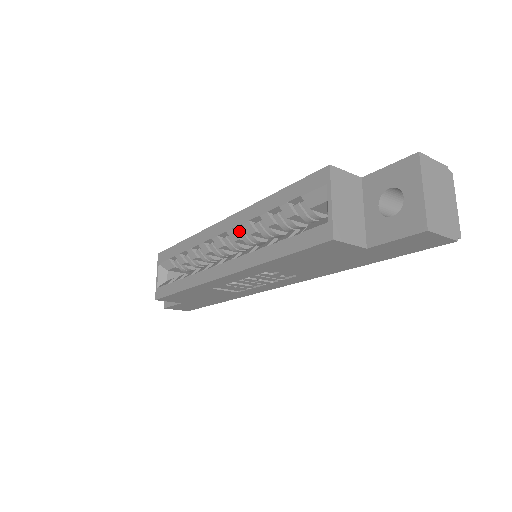
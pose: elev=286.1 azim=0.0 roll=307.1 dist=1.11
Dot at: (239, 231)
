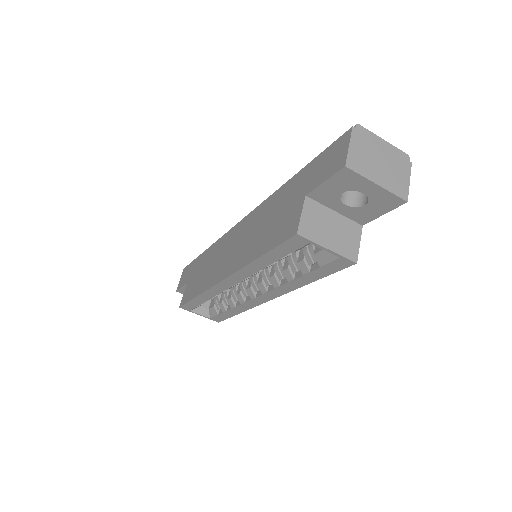
Dot at: occluded
